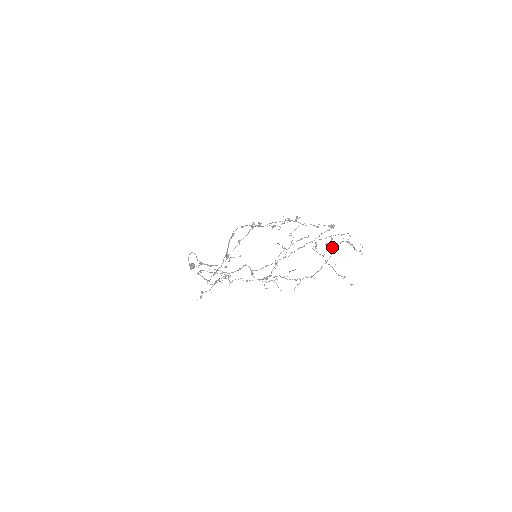
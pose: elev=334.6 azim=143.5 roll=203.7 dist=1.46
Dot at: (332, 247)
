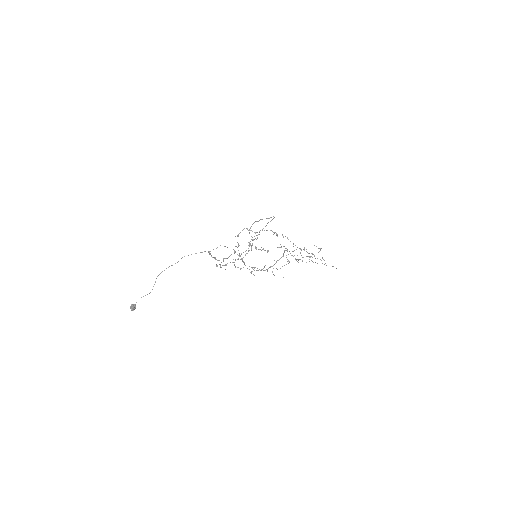
Dot at: (308, 256)
